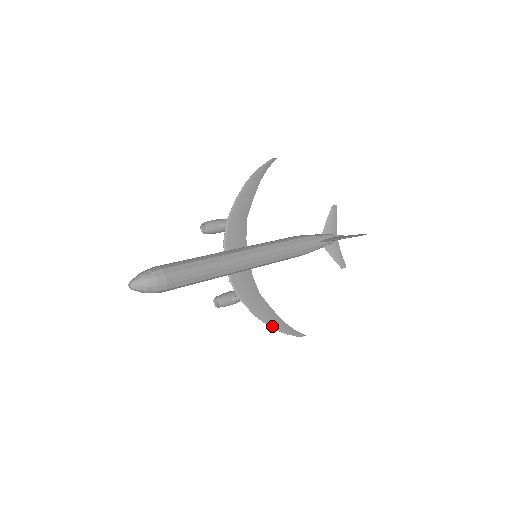
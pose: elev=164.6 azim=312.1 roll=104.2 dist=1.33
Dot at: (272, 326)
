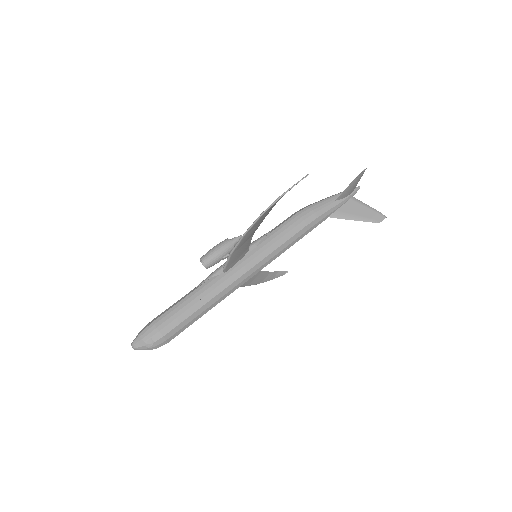
Dot at: (259, 283)
